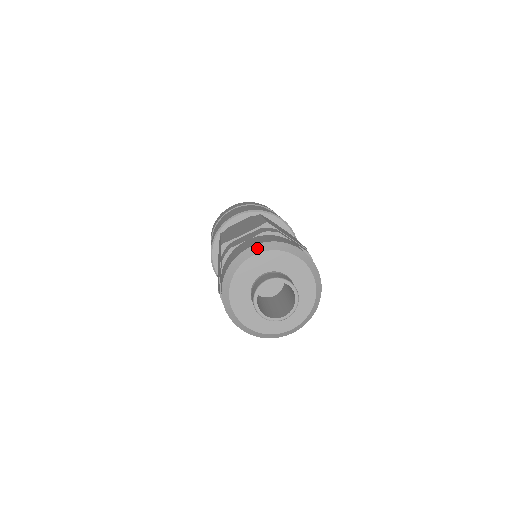
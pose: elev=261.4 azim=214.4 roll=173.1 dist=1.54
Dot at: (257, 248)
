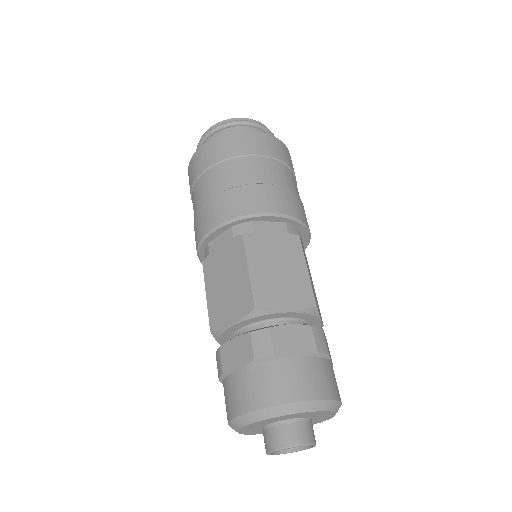
Dot at: (312, 406)
